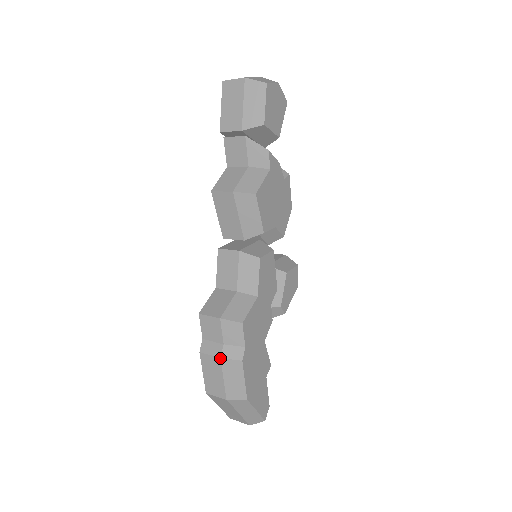
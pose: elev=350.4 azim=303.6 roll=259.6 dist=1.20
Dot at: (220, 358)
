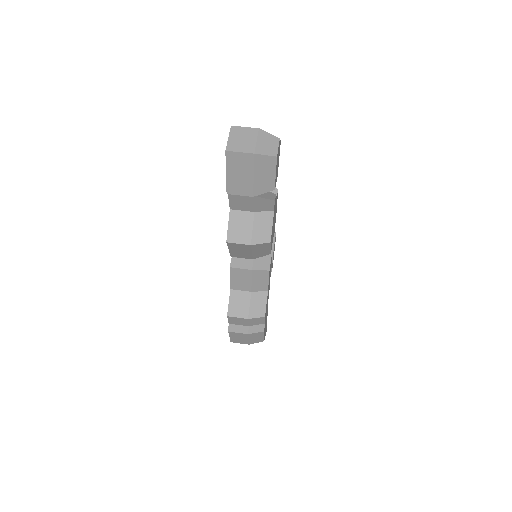
Dot at: (248, 334)
